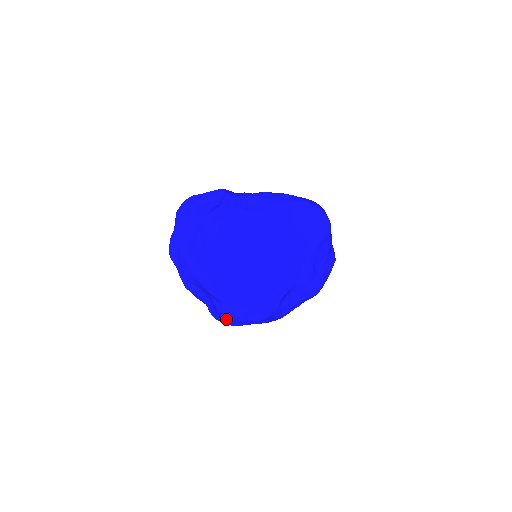
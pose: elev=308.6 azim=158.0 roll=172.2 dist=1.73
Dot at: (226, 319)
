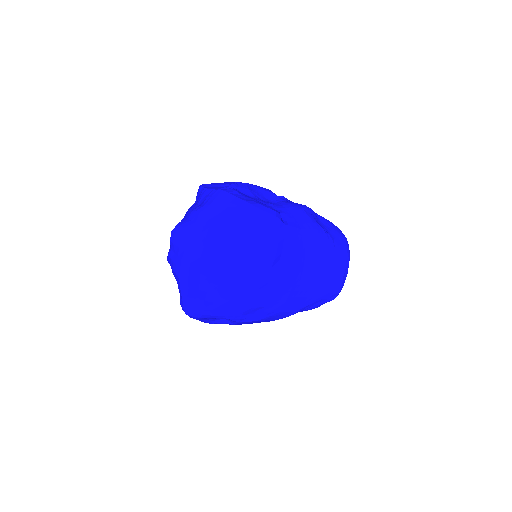
Dot at: occluded
